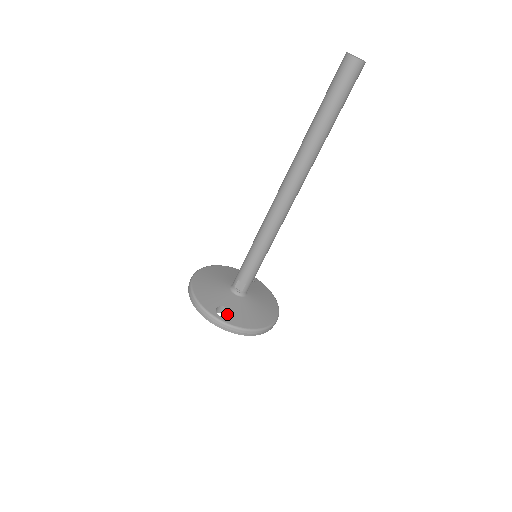
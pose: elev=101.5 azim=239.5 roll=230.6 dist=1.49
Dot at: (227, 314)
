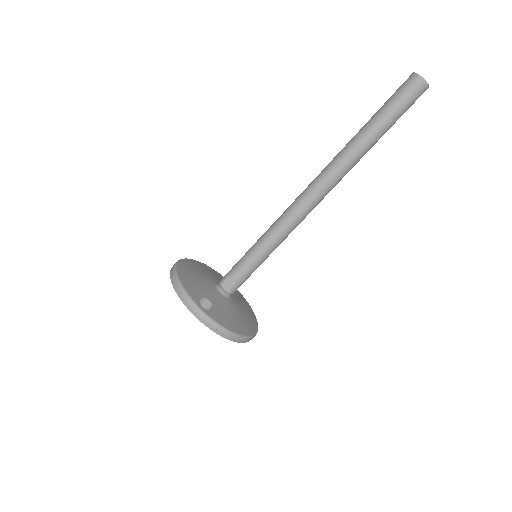
Dot at: (208, 309)
